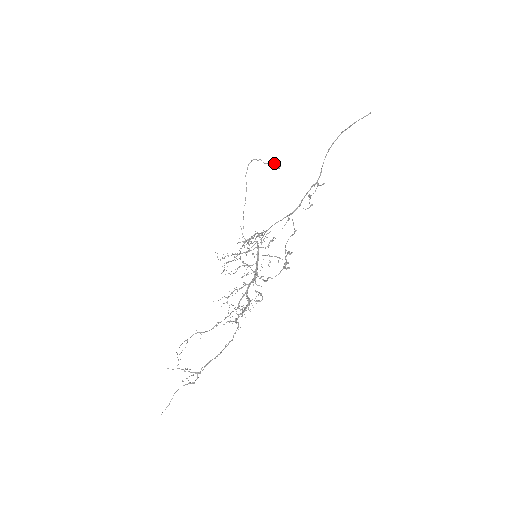
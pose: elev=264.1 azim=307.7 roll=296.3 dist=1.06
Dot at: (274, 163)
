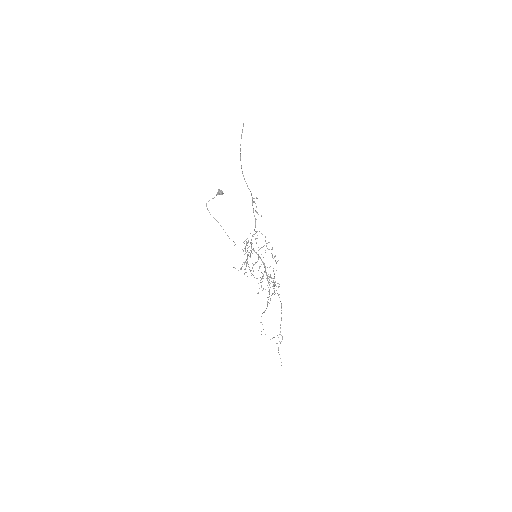
Dot at: (218, 193)
